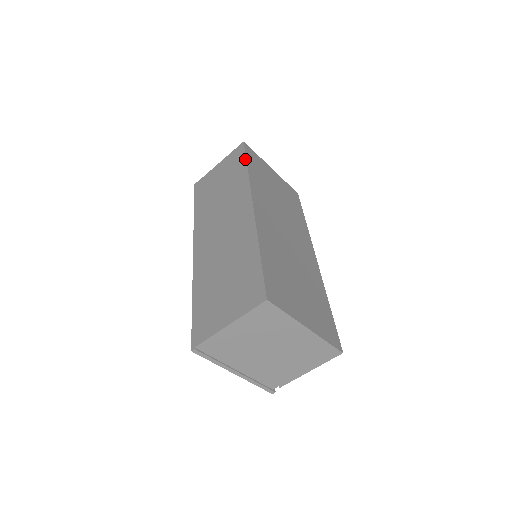
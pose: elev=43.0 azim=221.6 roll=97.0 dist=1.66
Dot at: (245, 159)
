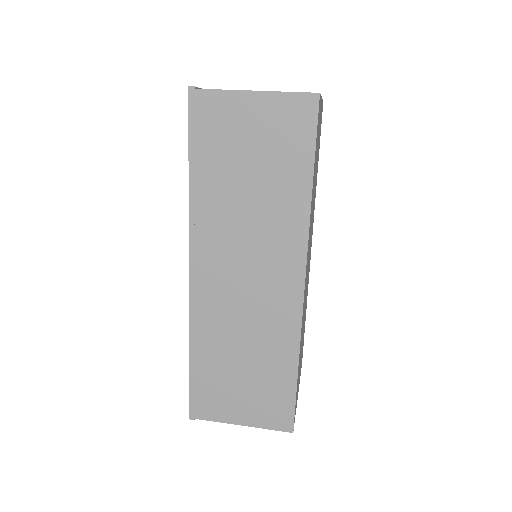
Dot at: (313, 159)
